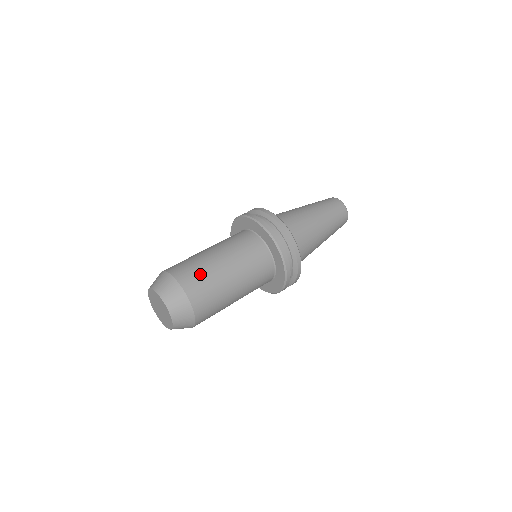
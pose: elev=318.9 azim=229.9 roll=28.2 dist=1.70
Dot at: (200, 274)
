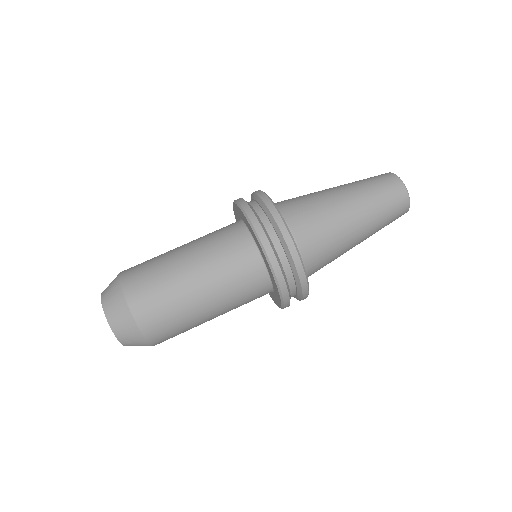
Dot at: (155, 288)
